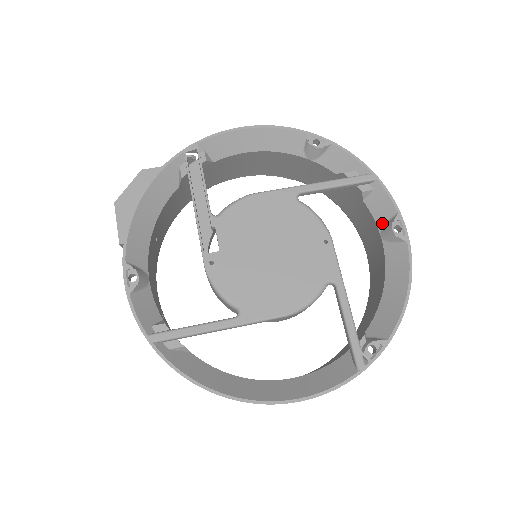
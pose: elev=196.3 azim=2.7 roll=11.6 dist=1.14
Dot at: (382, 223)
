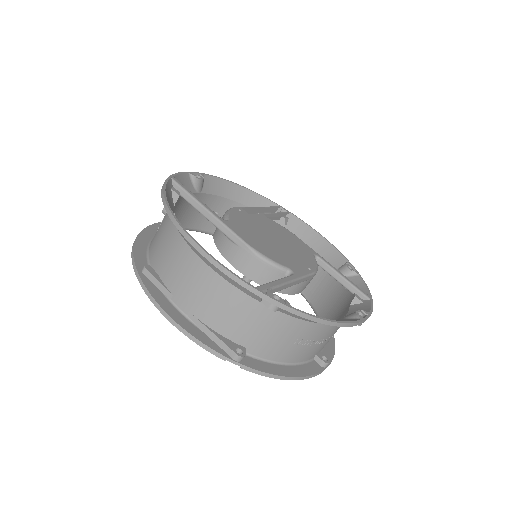
Dot at: occluded
